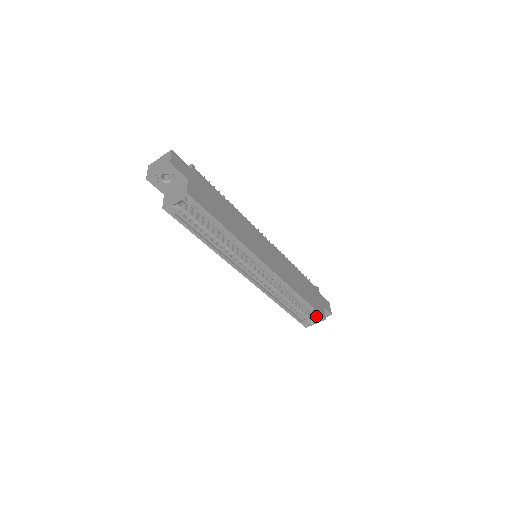
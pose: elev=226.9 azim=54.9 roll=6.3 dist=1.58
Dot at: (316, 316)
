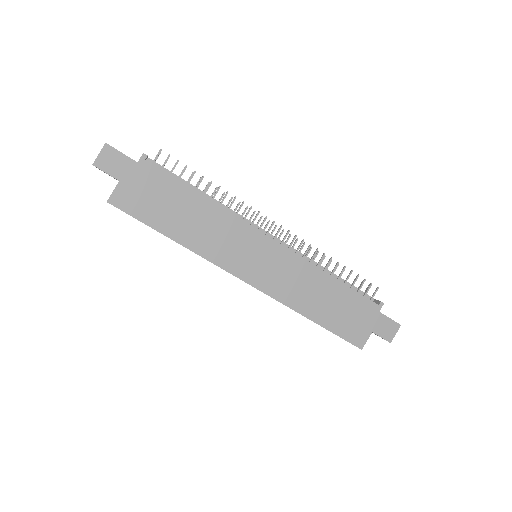
Dot at: occluded
